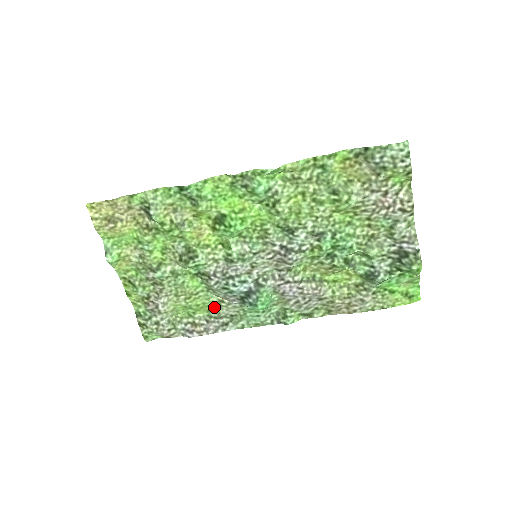
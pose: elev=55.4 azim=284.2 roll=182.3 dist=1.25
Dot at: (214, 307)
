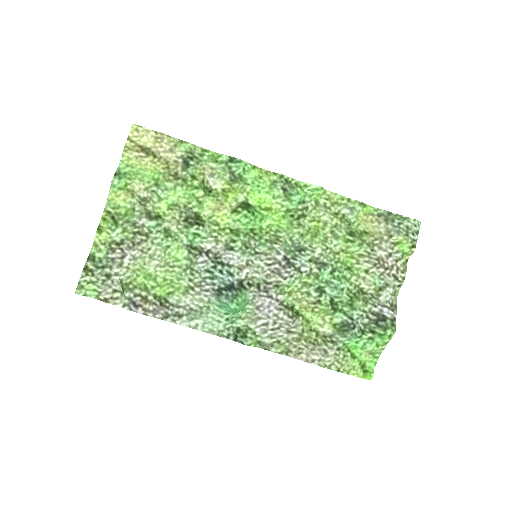
Dot at: (179, 291)
